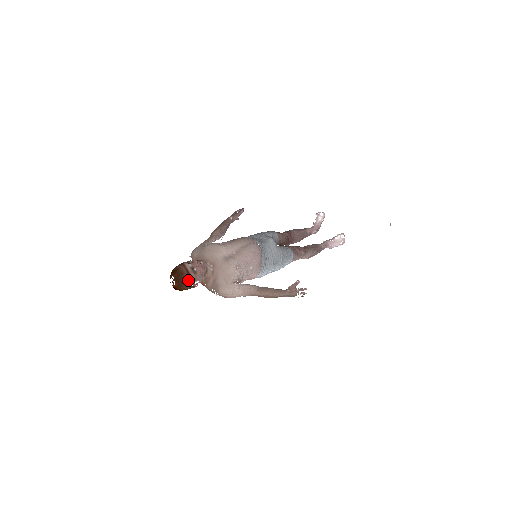
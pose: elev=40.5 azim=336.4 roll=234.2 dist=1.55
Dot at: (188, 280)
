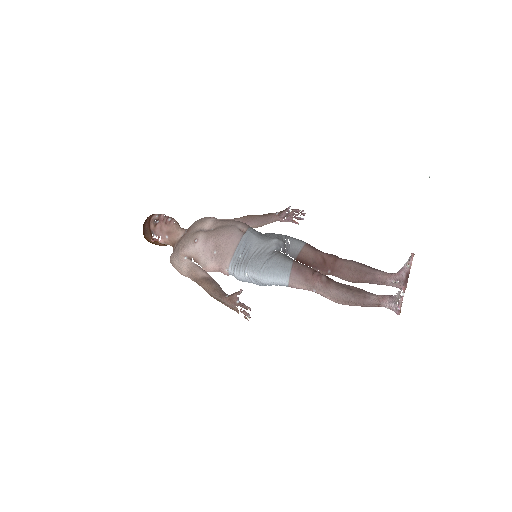
Dot at: (148, 229)
